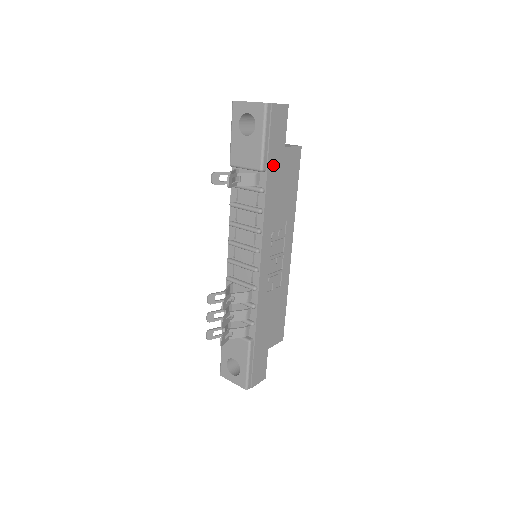
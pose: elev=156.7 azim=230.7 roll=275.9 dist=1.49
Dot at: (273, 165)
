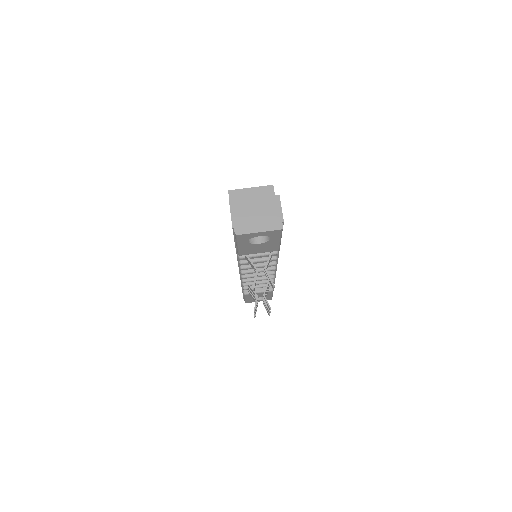
Dot at: occluded
